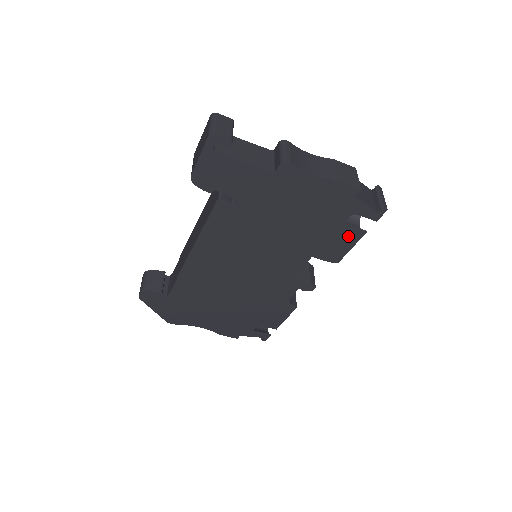
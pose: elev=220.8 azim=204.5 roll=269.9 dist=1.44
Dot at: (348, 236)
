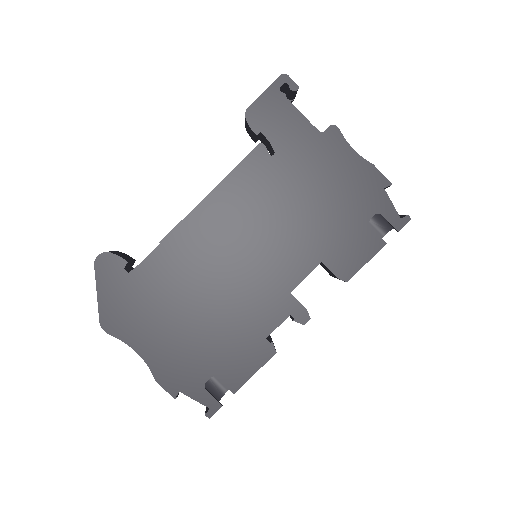
Dot at: (366, 243)
